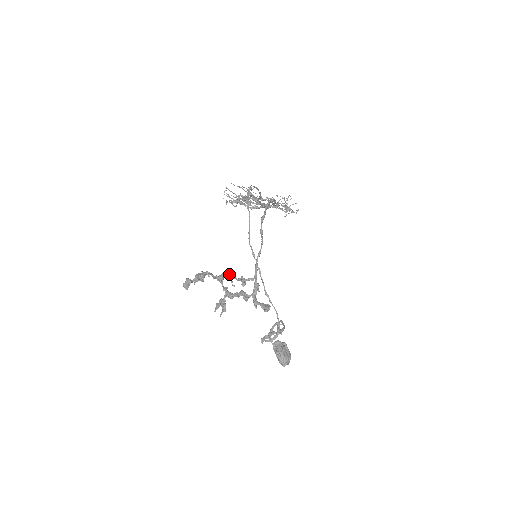
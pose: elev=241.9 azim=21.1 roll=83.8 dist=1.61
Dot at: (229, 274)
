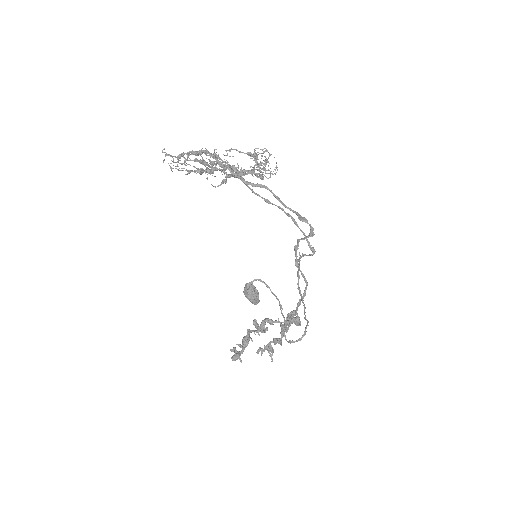
Dot at: (270, 320)
